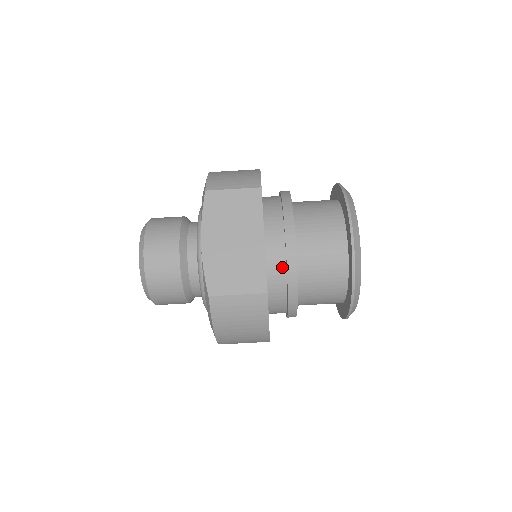
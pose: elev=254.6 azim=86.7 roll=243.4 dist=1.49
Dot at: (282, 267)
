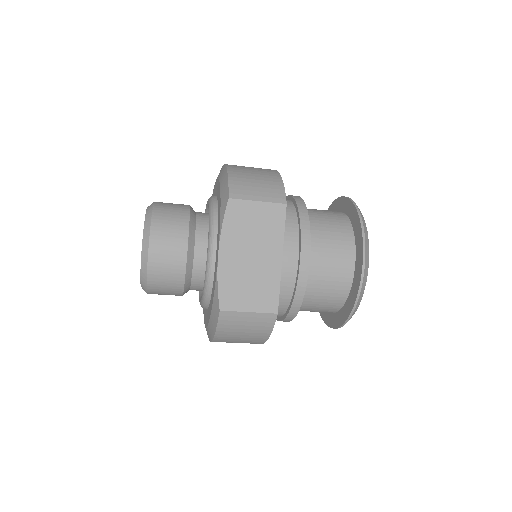
Dot at: (291, 284)
